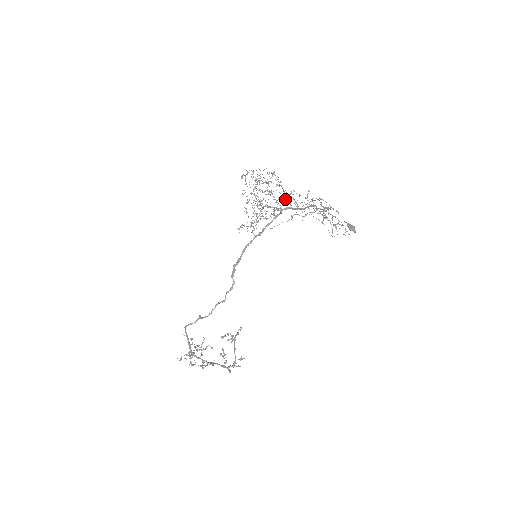
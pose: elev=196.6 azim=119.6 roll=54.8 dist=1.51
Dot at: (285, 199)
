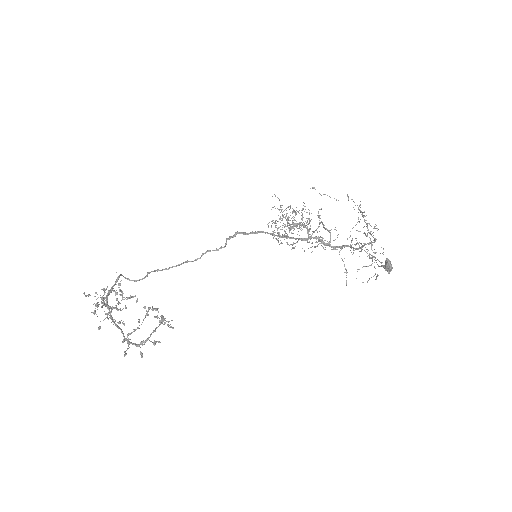
Dot at: occluded
